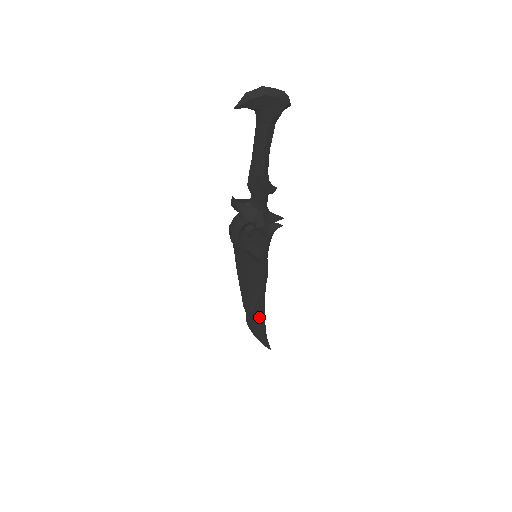
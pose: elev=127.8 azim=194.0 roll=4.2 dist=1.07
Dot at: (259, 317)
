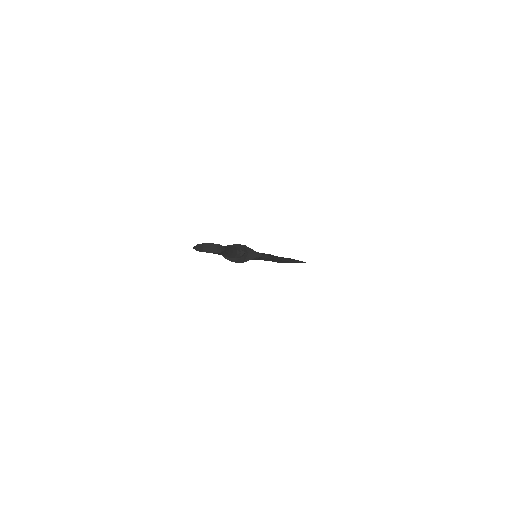
Dot at: occluded
